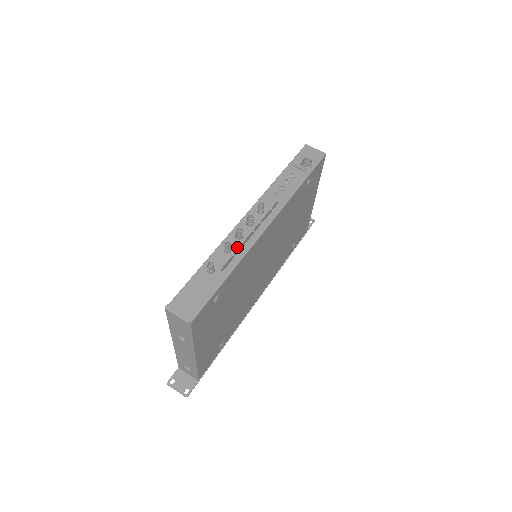
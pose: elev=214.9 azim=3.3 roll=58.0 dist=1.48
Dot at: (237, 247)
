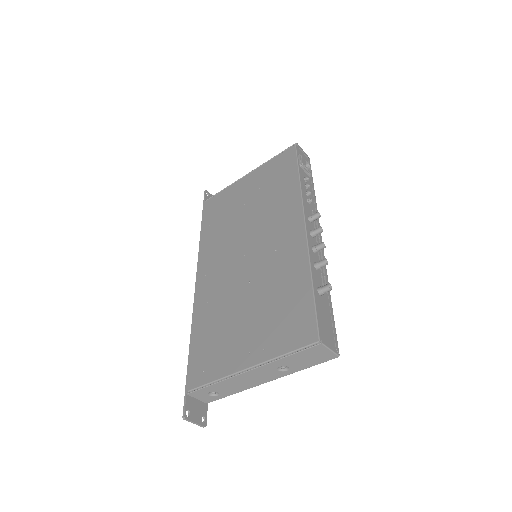
Dot at: occluded
